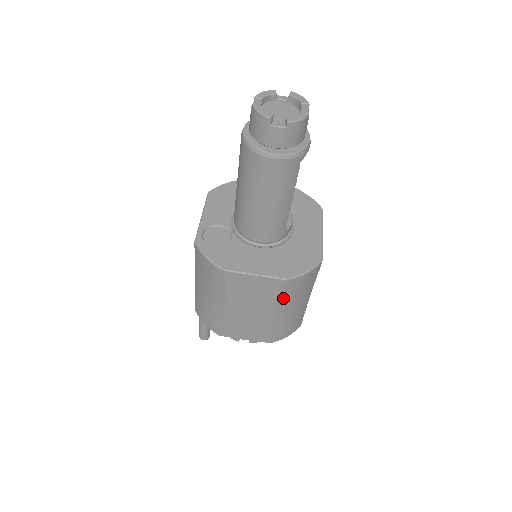
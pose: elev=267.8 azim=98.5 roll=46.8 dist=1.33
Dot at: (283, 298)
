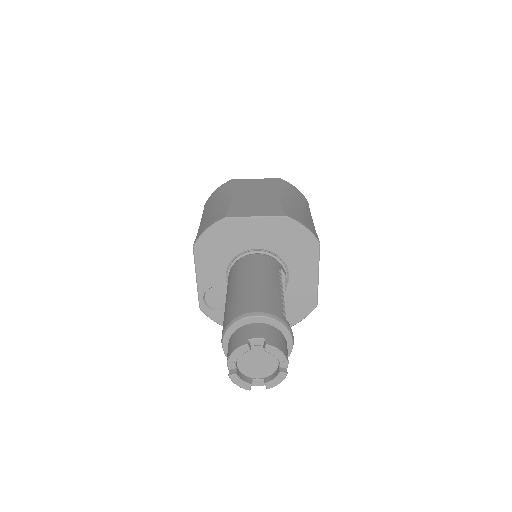
Dot at: occluded
